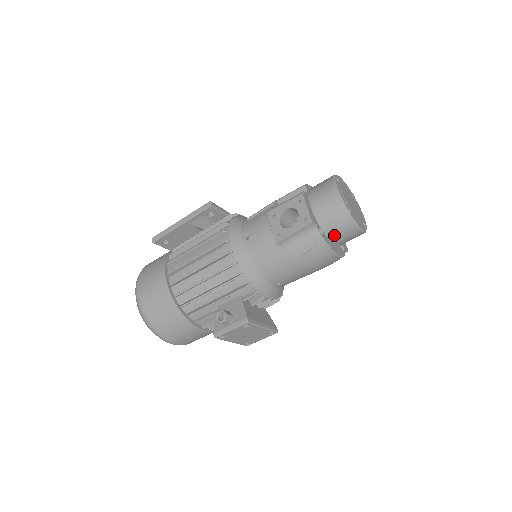
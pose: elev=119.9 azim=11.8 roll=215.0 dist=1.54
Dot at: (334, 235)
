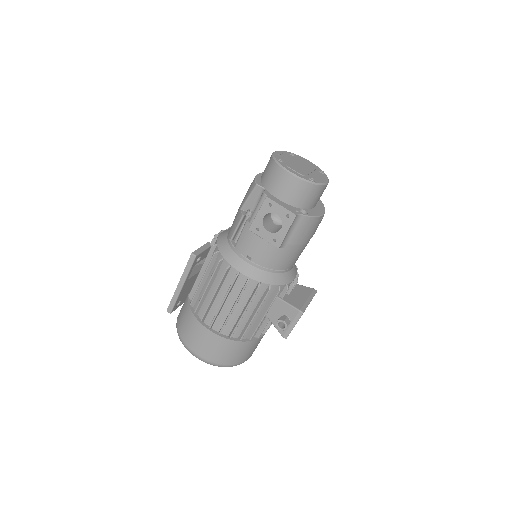
Dot at: (312, 204)
